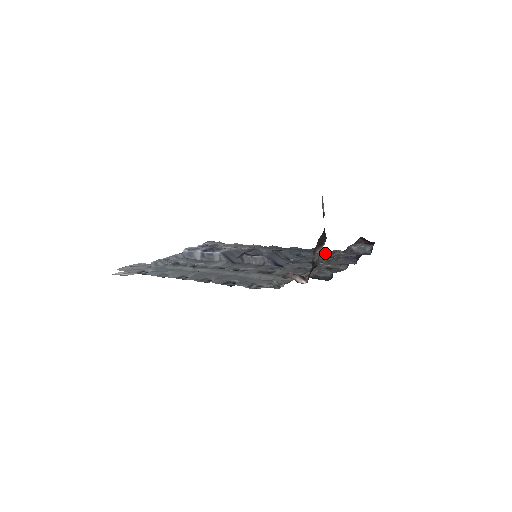
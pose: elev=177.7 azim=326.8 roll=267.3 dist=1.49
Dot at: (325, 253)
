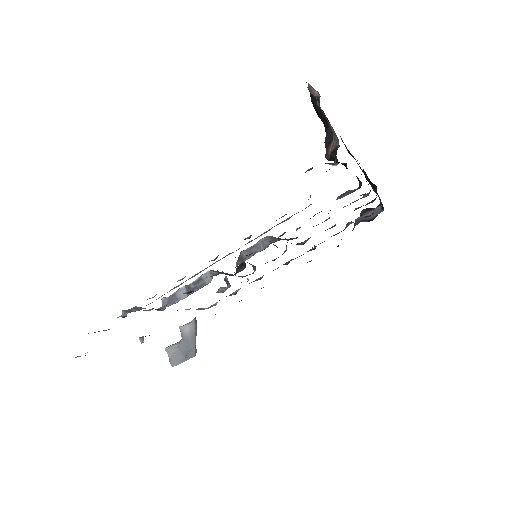
Dot at: (333, 235)
